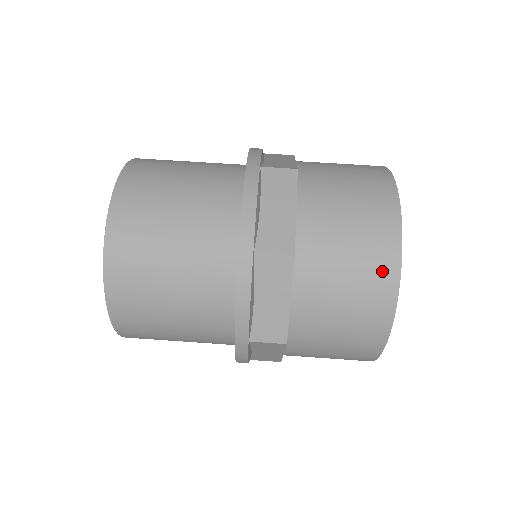
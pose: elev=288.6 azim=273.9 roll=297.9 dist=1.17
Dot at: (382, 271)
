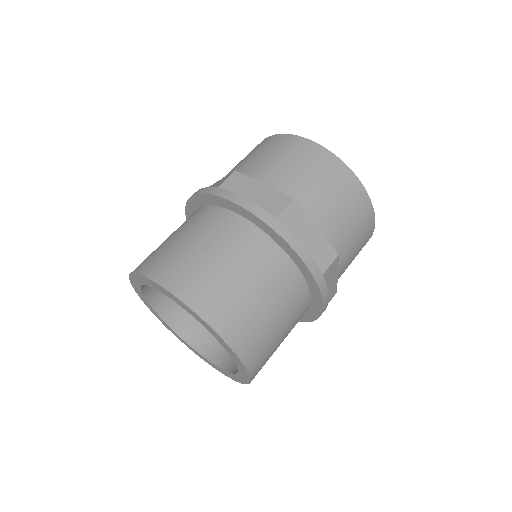
Dot at: (367, 217)
